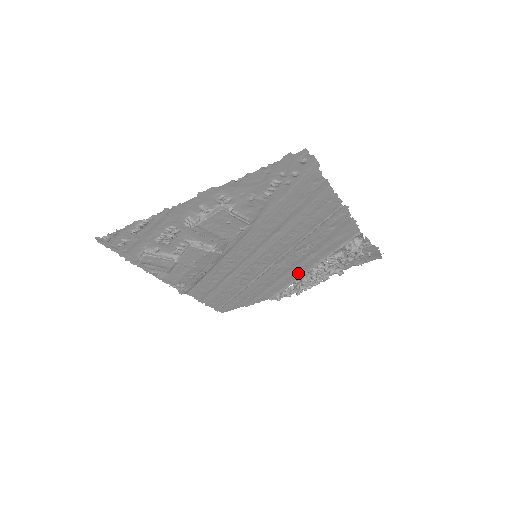
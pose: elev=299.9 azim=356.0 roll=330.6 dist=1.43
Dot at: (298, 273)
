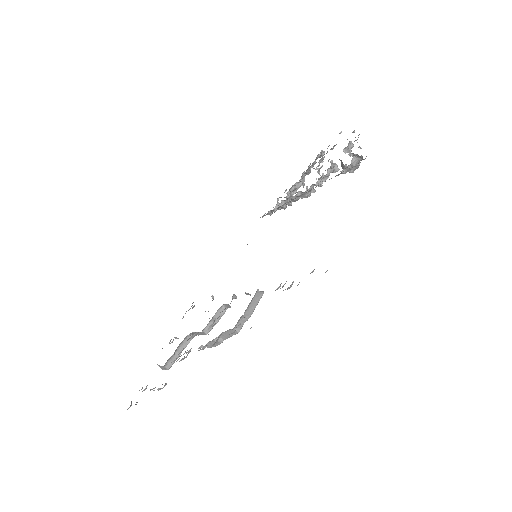
Dot at: occluded
